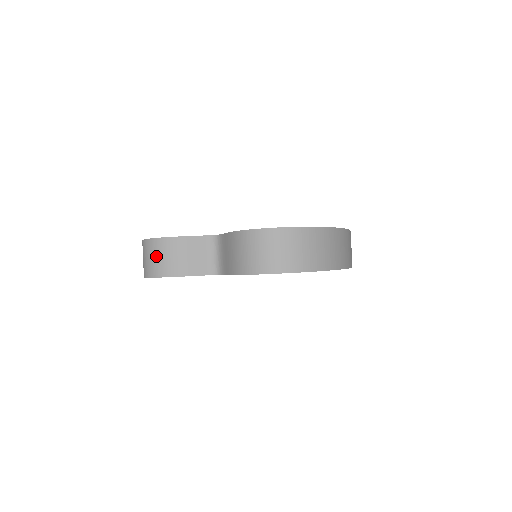
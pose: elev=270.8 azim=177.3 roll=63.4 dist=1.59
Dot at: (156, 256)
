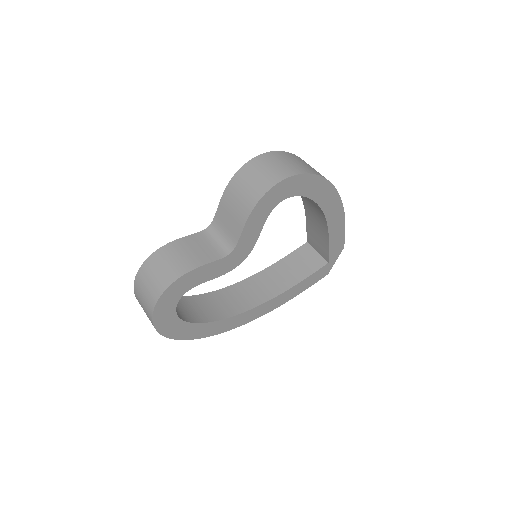
Dot at: (158, 270)
